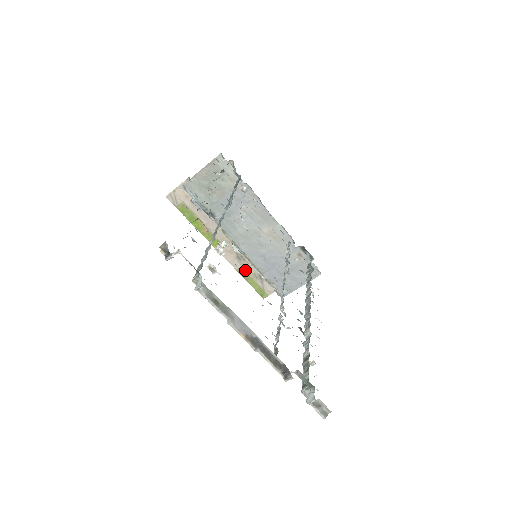
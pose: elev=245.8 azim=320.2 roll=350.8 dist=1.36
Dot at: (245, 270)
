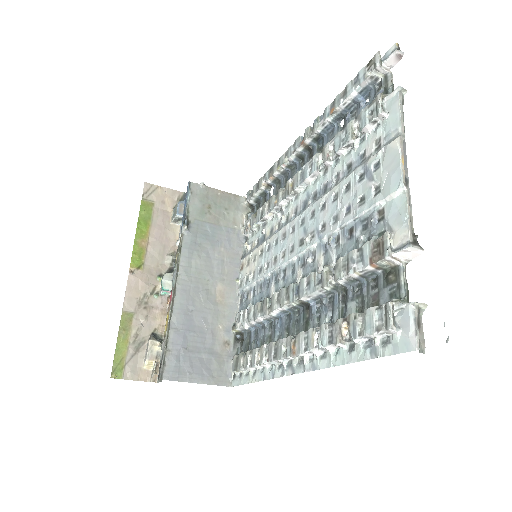
Dot at: (132, 321)
